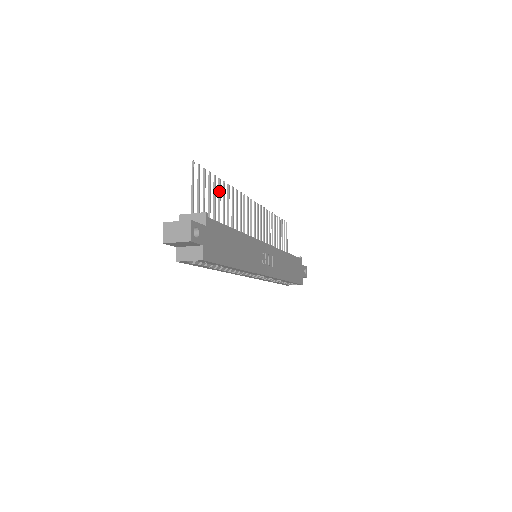
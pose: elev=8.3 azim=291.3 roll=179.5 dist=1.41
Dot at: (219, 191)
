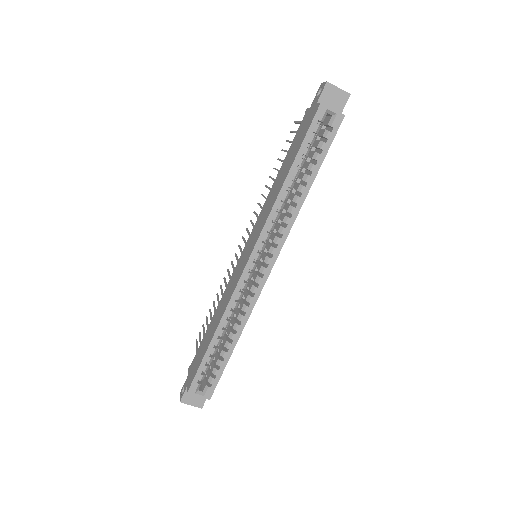
Dot at: occluded
